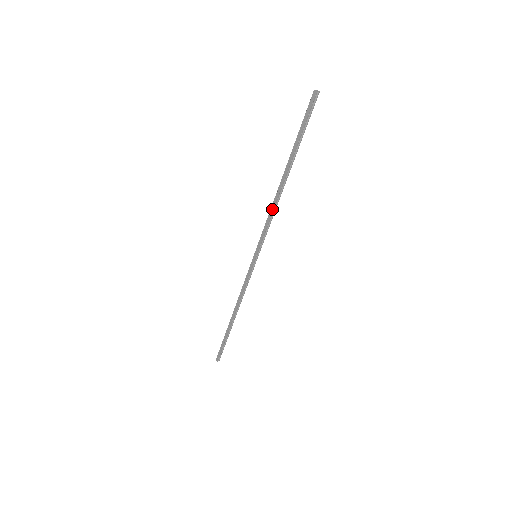
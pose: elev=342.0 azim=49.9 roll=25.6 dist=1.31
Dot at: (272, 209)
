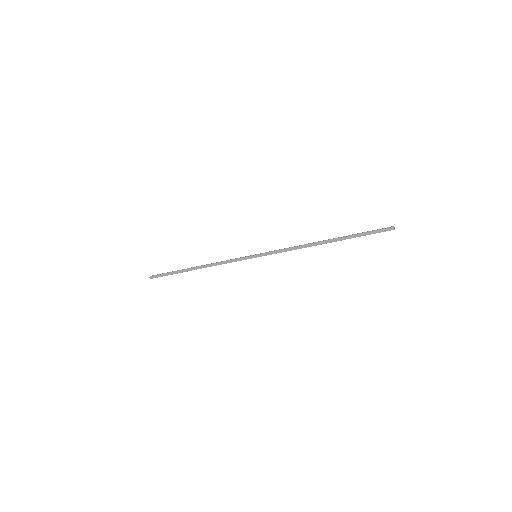
Dot at: (299, 248)
